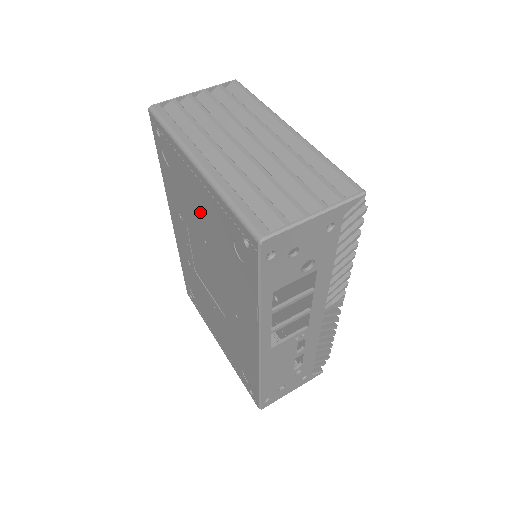
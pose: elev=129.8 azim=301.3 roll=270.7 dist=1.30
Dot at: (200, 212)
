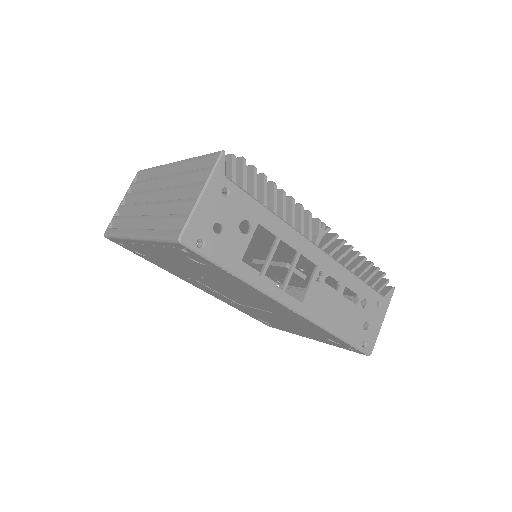
Dot at: (175, 263)
